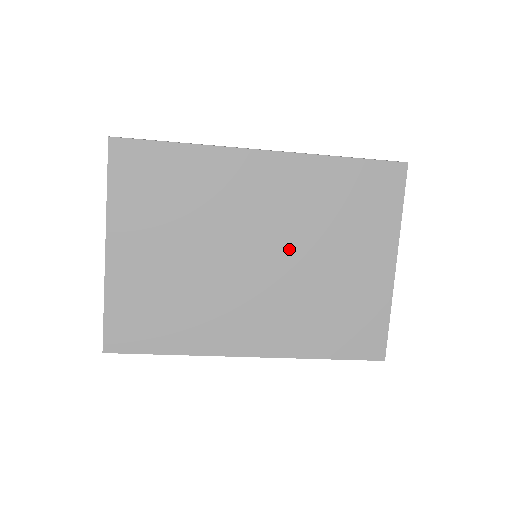
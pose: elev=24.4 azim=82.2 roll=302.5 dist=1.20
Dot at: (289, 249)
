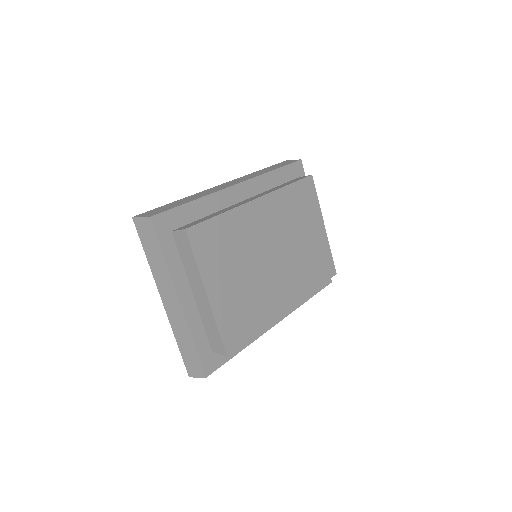
Dot at: (283, 240)
